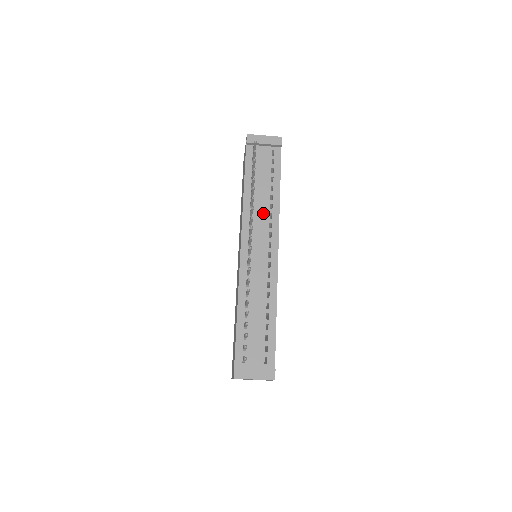
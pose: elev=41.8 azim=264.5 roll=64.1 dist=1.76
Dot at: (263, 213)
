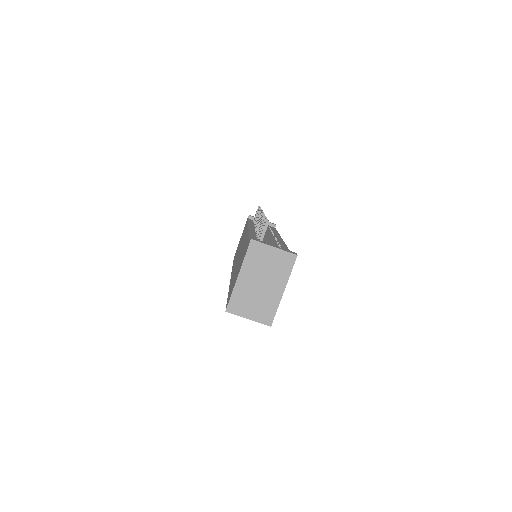
Dot at: (266, 230)
